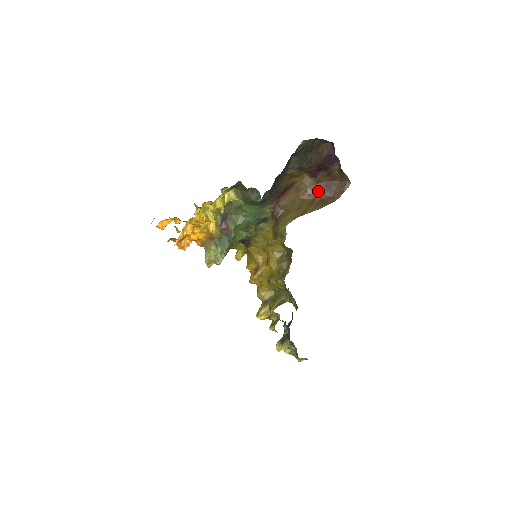
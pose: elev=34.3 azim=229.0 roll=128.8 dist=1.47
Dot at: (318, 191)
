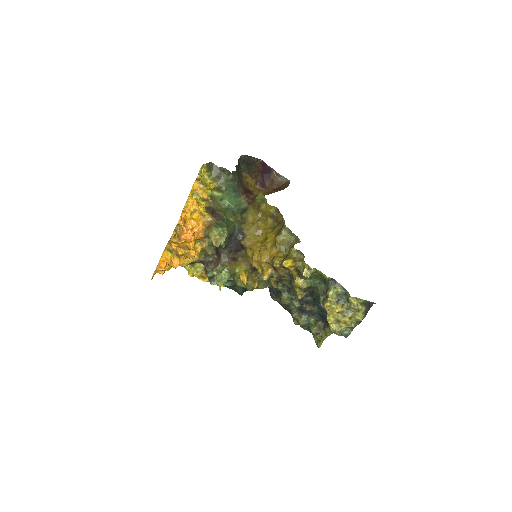
Dot at: (272, 192)
